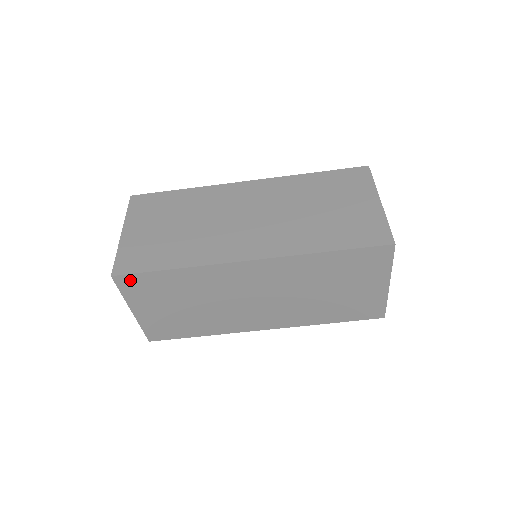
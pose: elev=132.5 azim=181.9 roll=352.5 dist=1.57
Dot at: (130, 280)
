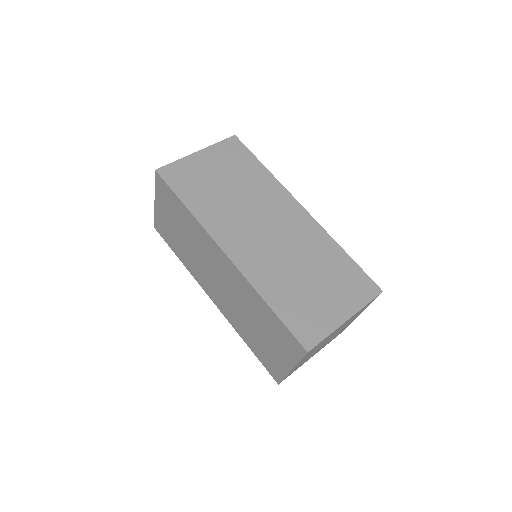
Dot at: (163, 184)
